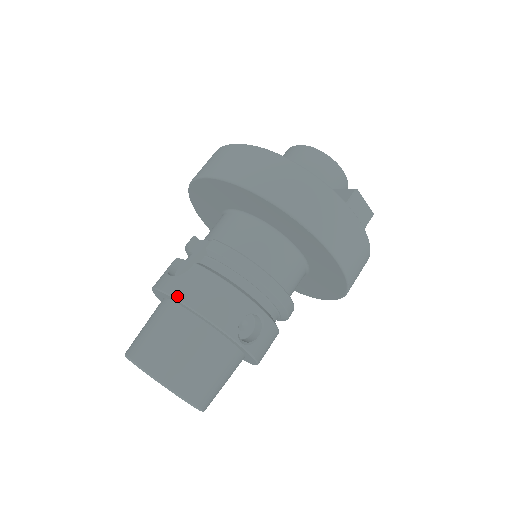
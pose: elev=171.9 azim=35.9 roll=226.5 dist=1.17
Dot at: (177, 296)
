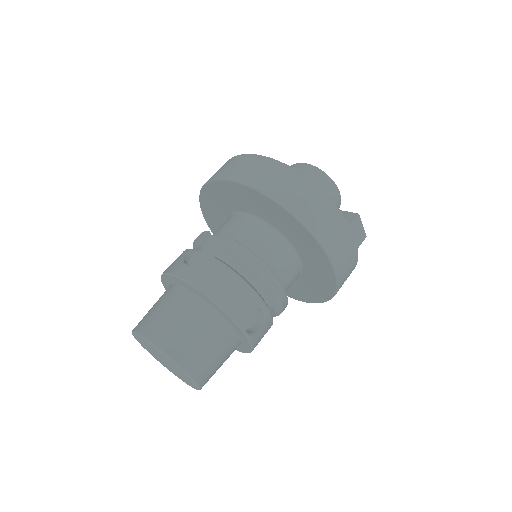
Dot at: (196, 285)
